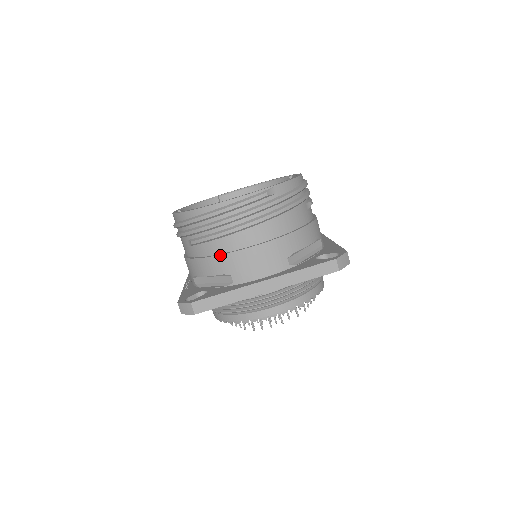
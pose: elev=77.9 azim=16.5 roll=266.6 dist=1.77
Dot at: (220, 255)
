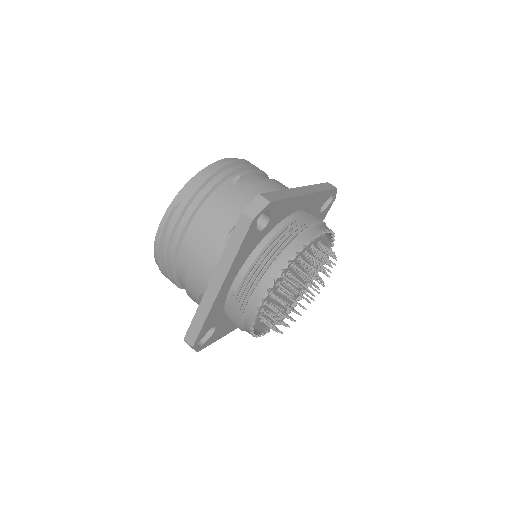
Dot at: (185, 283)
